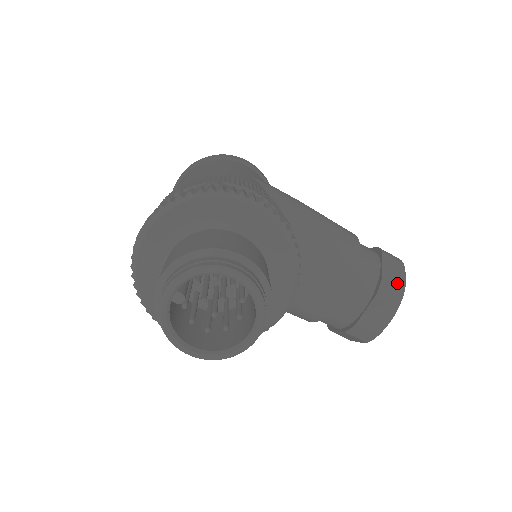
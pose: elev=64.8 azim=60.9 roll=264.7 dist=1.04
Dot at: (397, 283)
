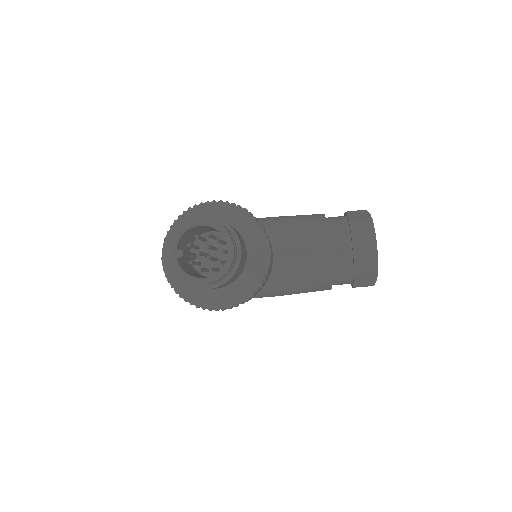
Dot at: (363, 219)
